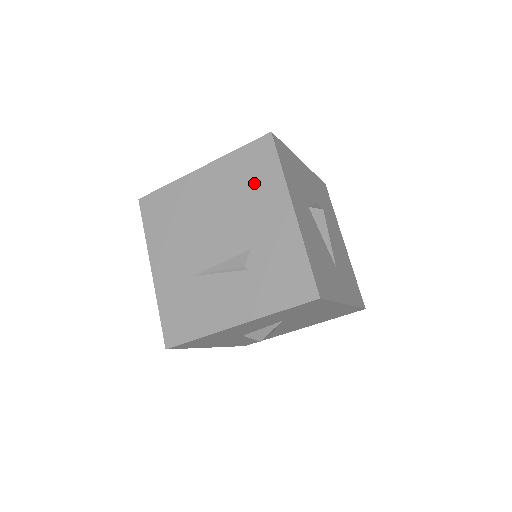
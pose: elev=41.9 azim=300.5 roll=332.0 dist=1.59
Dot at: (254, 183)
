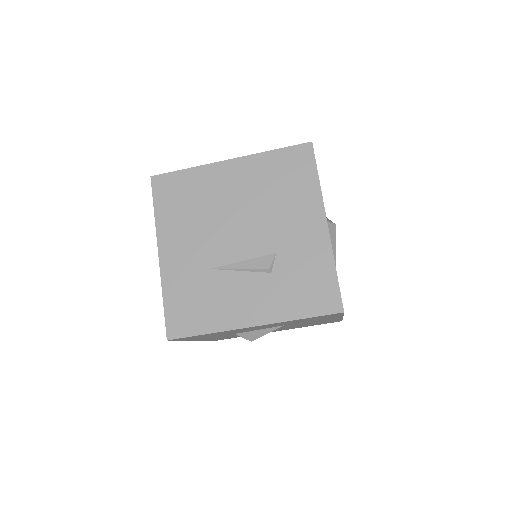
Dot at: (288, 188)
